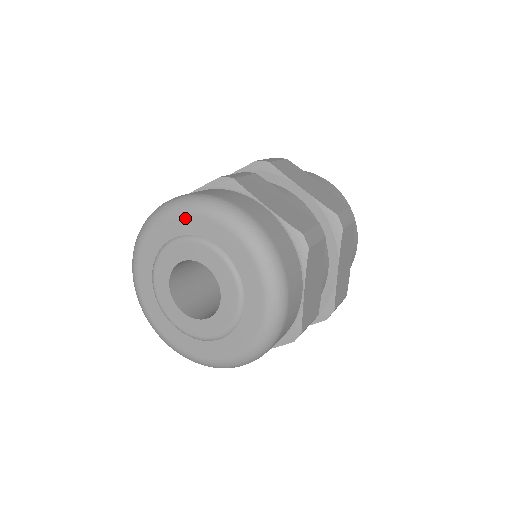
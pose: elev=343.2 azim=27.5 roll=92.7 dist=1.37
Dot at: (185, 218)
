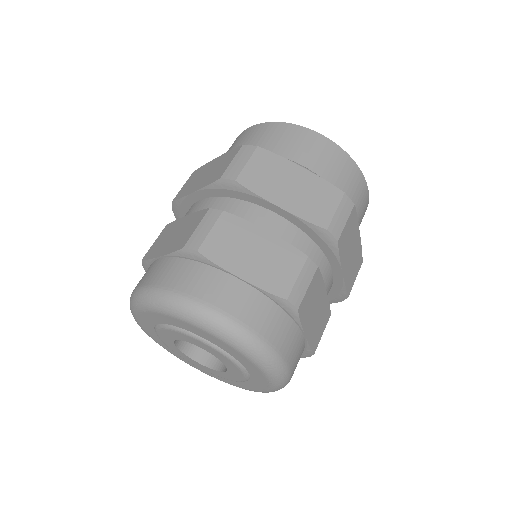
Dot at: (163, 316)
